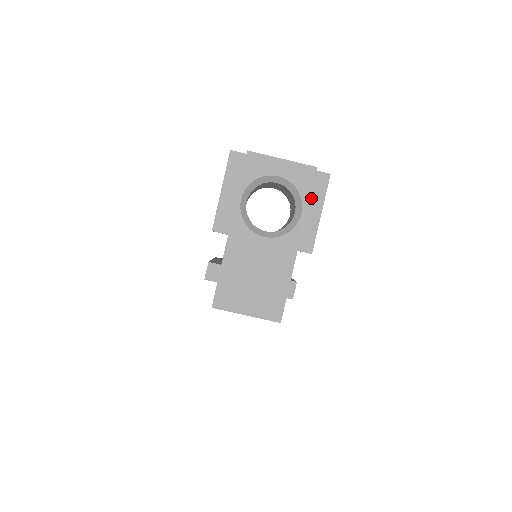
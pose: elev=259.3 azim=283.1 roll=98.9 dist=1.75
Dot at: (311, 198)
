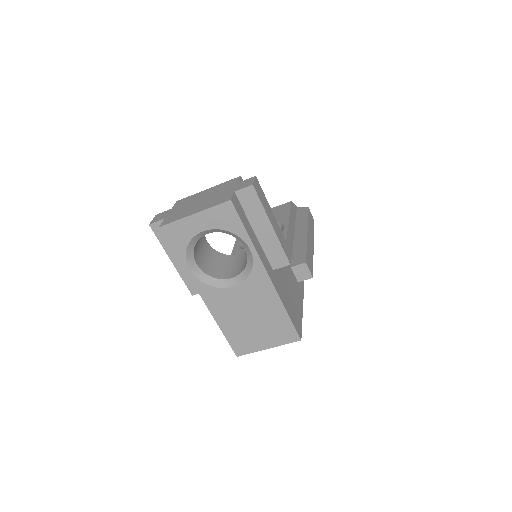
Dot at: (252, 219)
